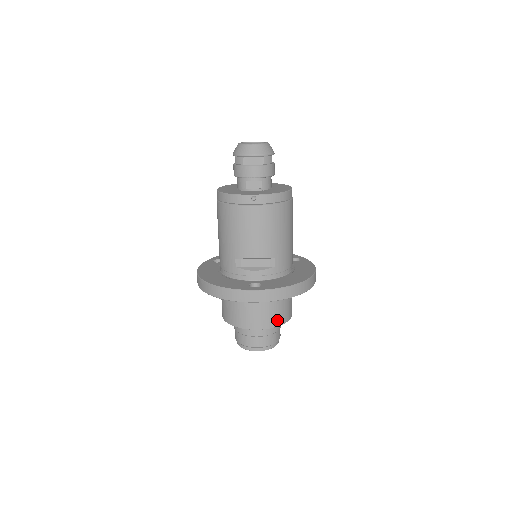
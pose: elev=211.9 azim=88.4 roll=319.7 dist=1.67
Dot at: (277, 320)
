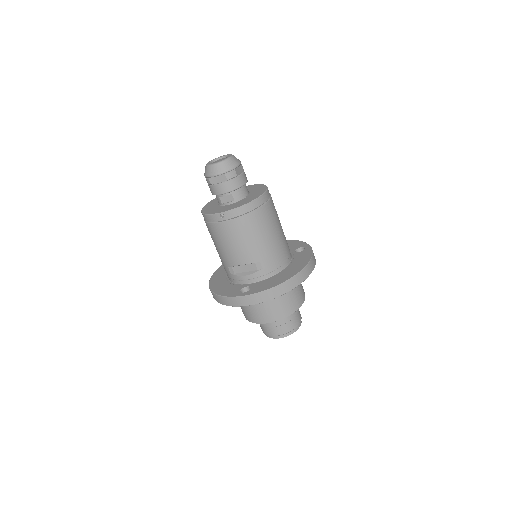
Dot at: (281, 313)
